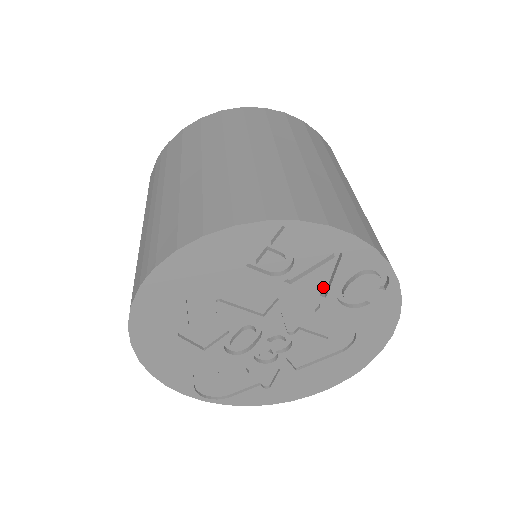
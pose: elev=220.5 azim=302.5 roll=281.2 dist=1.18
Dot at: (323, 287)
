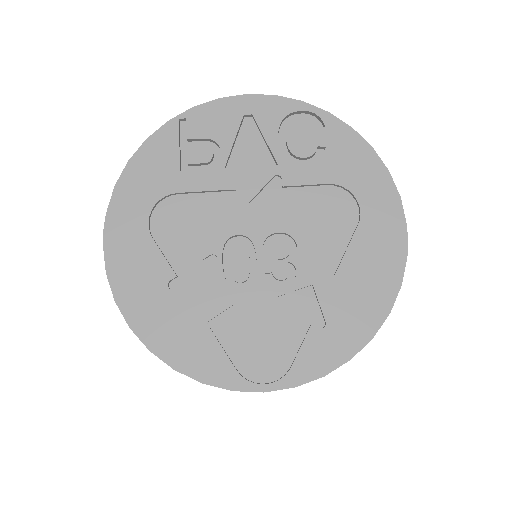
Dot at: (269, 161)
